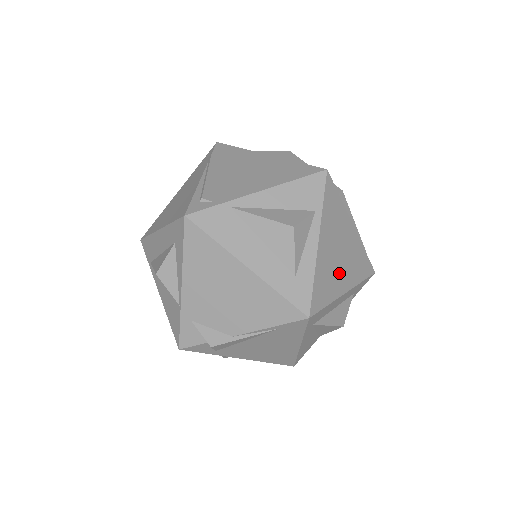
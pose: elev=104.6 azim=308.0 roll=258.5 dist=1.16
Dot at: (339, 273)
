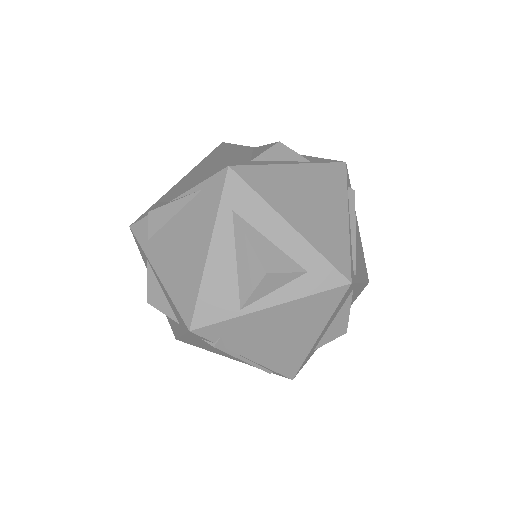
Dot at: (296, 205)
